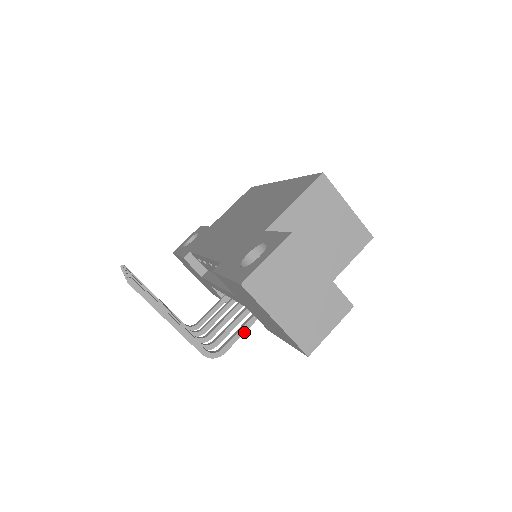
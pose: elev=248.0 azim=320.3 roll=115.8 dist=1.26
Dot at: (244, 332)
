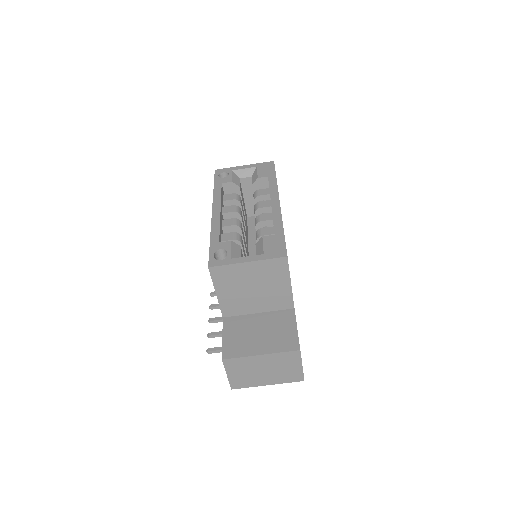
Dot at: occluded
